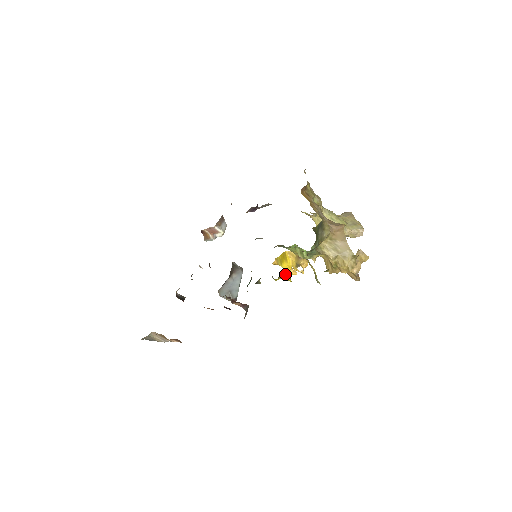
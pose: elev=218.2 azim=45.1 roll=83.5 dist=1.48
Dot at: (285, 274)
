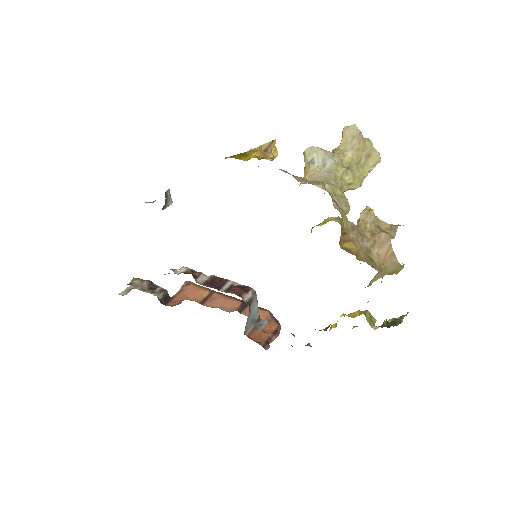
Dot at: occluded
